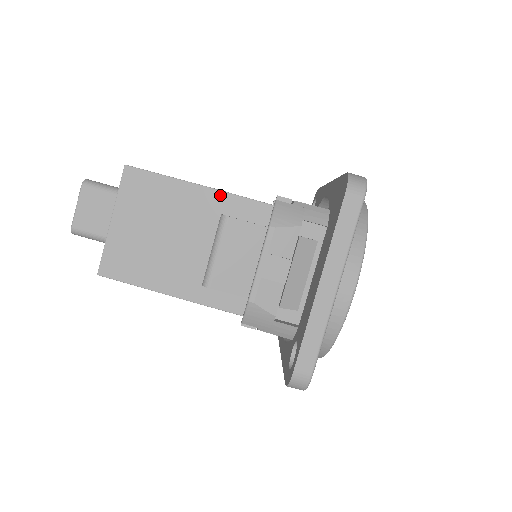
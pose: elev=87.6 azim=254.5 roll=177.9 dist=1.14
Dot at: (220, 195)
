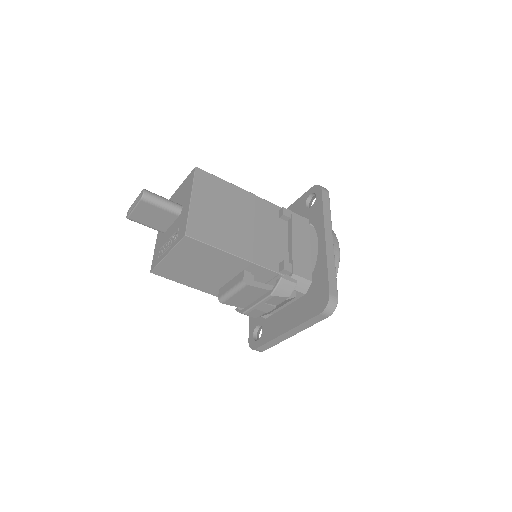
Dot at: (246, 263)
